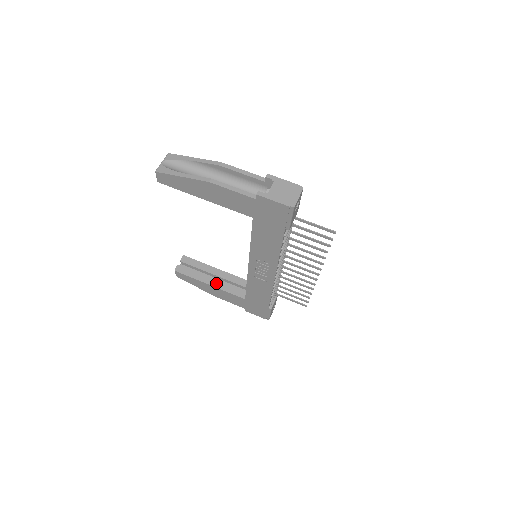
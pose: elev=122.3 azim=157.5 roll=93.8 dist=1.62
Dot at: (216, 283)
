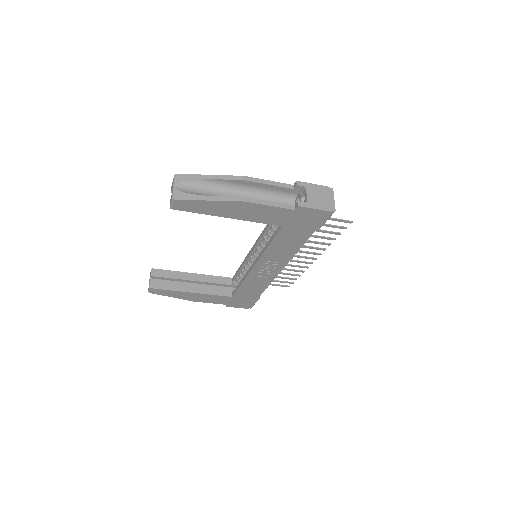
Dot at: (198, 289)
